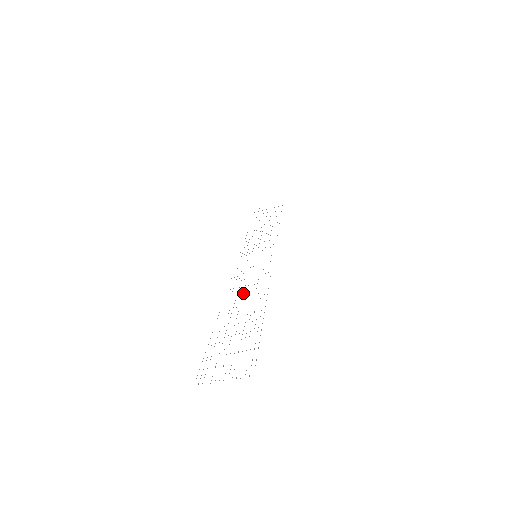
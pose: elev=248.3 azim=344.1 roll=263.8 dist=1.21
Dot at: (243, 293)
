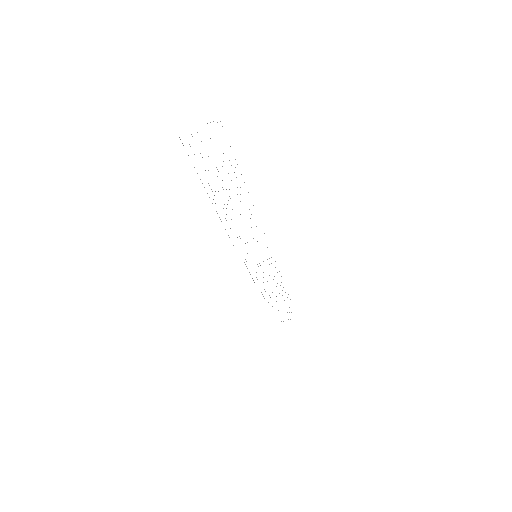
Dot at: occluded
